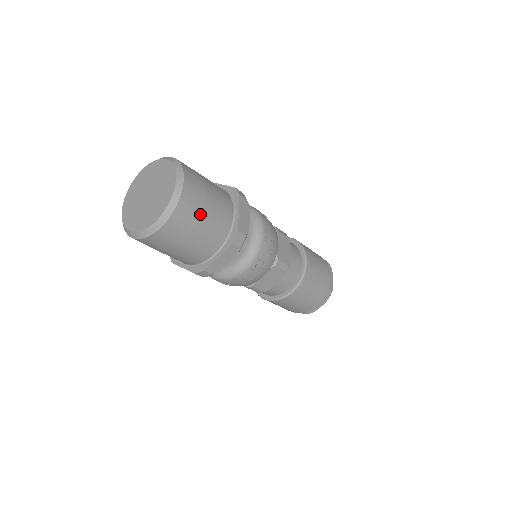
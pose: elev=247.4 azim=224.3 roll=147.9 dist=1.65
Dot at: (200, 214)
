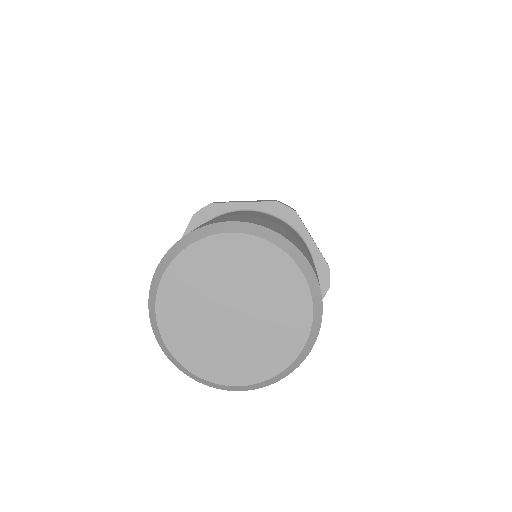
Dot at: occluded
